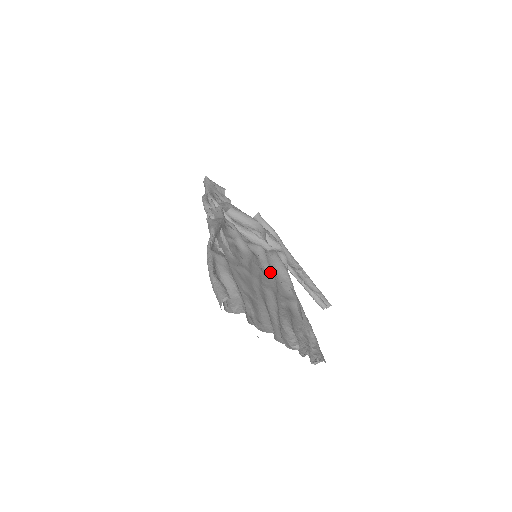
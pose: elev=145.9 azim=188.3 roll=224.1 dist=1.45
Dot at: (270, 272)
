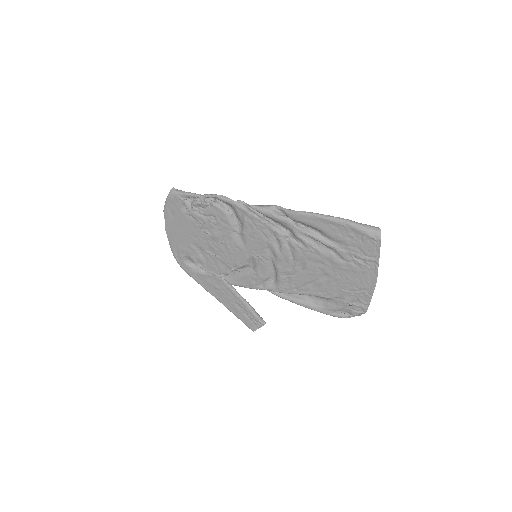
Dot at: (271, 269)
